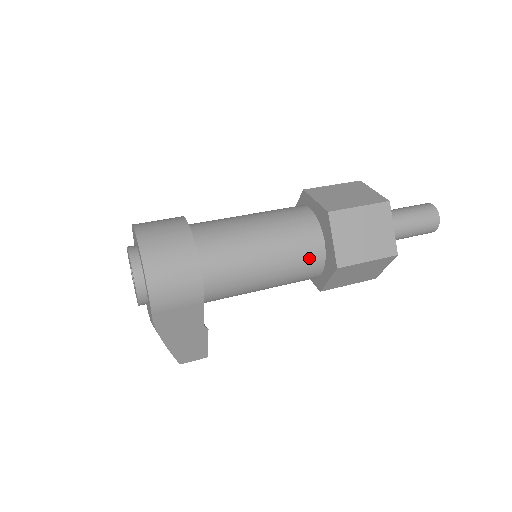
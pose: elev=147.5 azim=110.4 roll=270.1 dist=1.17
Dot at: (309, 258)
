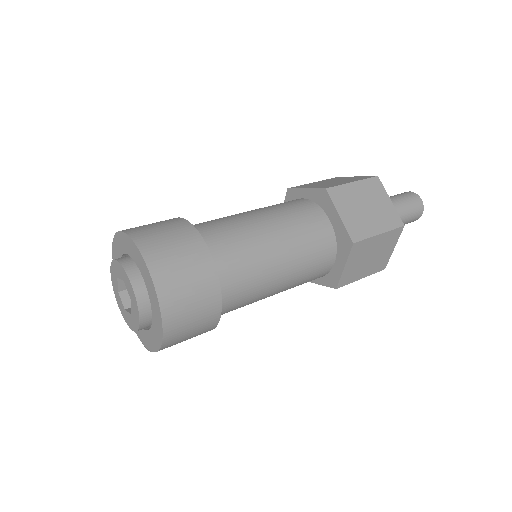
Dot at: (315, 277)
